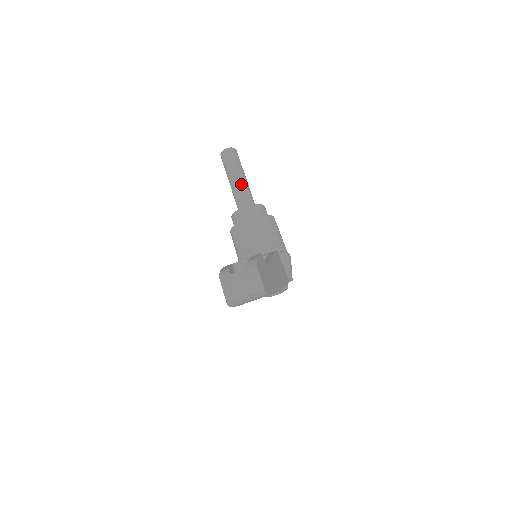
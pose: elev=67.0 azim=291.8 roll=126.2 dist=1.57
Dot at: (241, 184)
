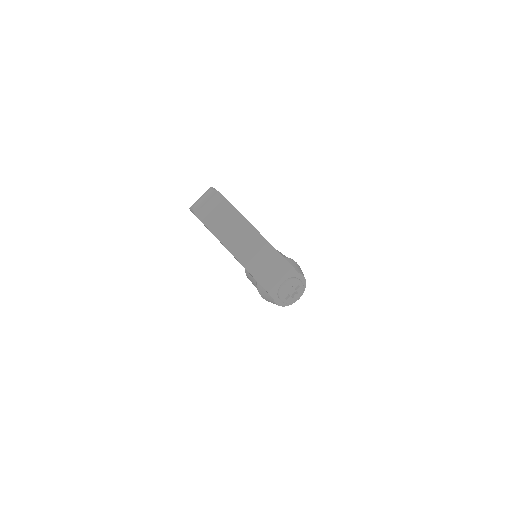
Dot at: occluded
